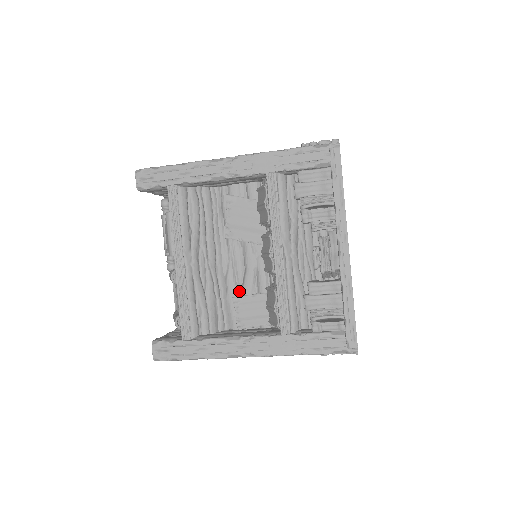
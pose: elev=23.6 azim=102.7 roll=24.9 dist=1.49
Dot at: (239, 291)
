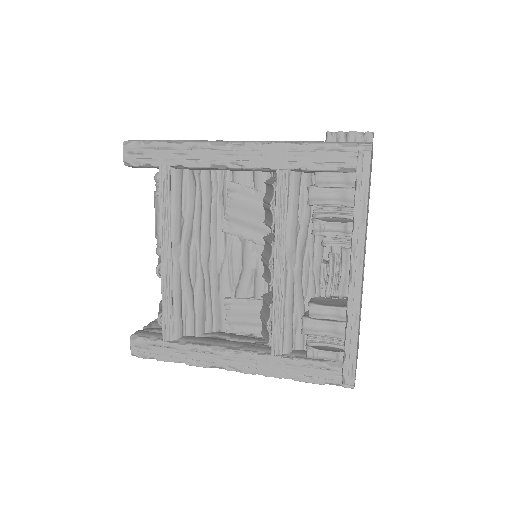
Dot at: (233, 292)
